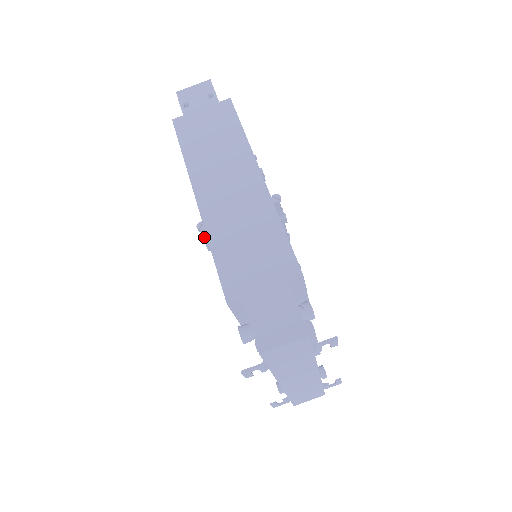
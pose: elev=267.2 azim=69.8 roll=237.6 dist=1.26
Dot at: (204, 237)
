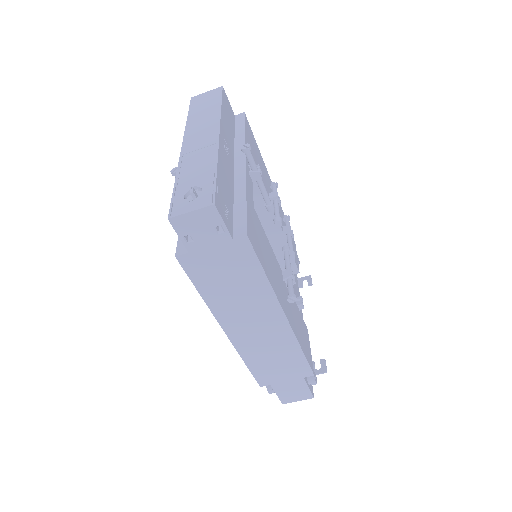
Dot at: occluded
